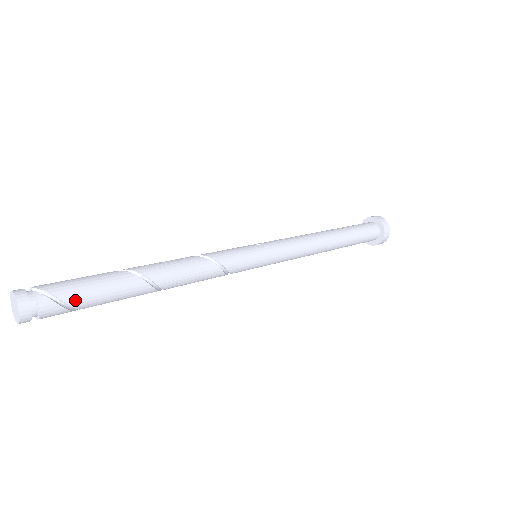
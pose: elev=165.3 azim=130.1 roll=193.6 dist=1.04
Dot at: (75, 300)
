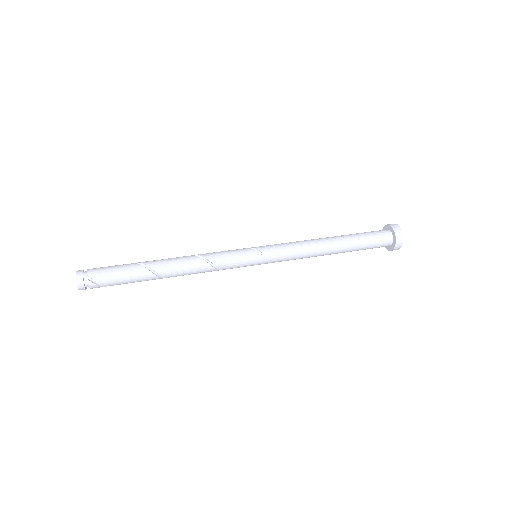
Dot at: (111, 285)
